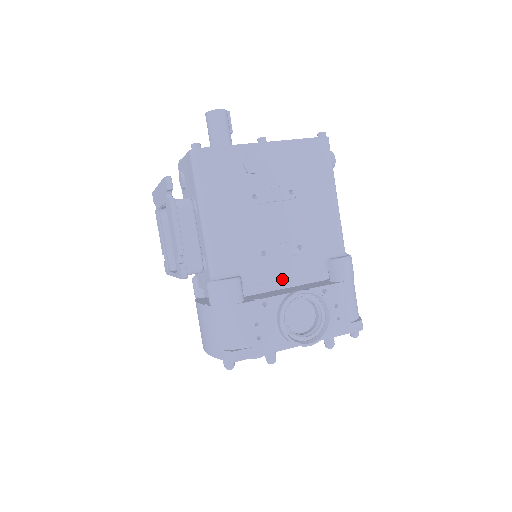
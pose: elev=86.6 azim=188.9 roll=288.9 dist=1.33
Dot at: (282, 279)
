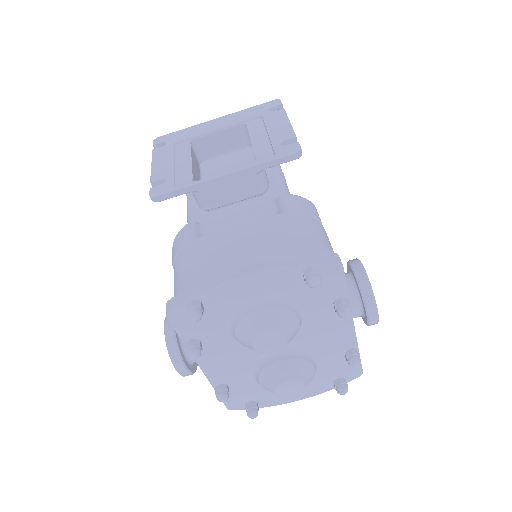
Dot at: occluded
